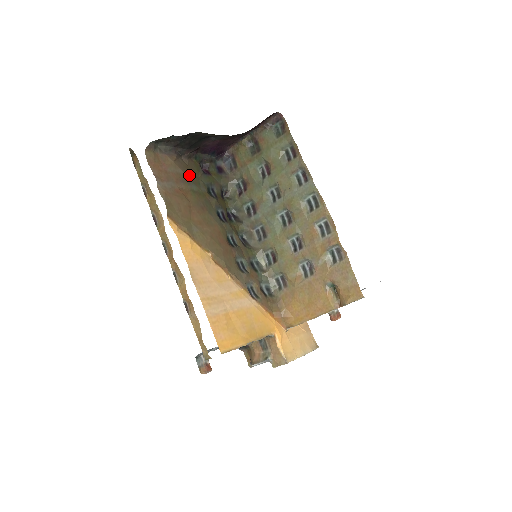
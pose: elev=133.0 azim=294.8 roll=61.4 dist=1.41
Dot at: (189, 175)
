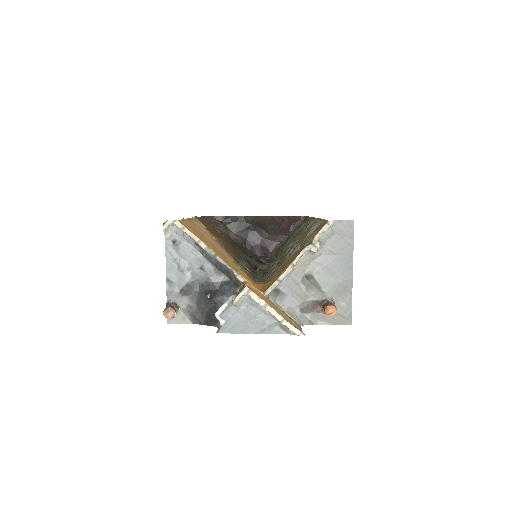
Dot at: (230, 239)
